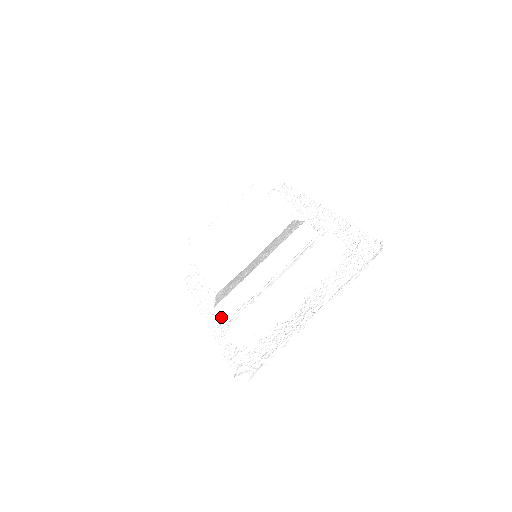
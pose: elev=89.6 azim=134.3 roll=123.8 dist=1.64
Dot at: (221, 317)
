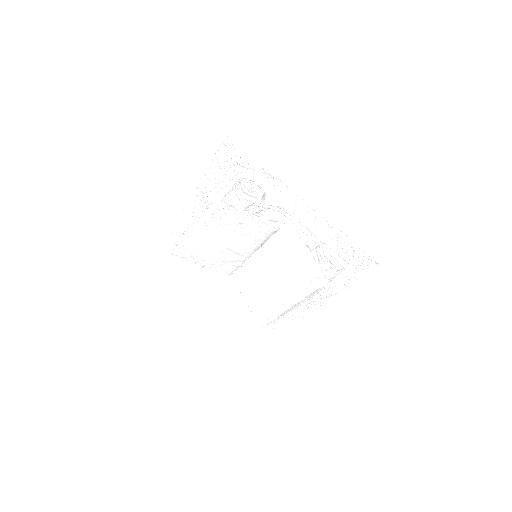
Dot at: occluded
